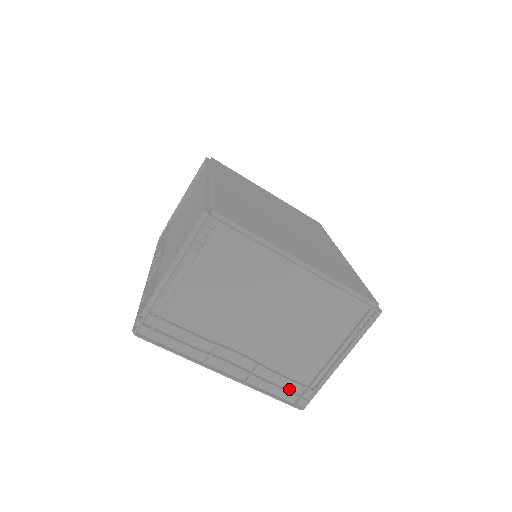
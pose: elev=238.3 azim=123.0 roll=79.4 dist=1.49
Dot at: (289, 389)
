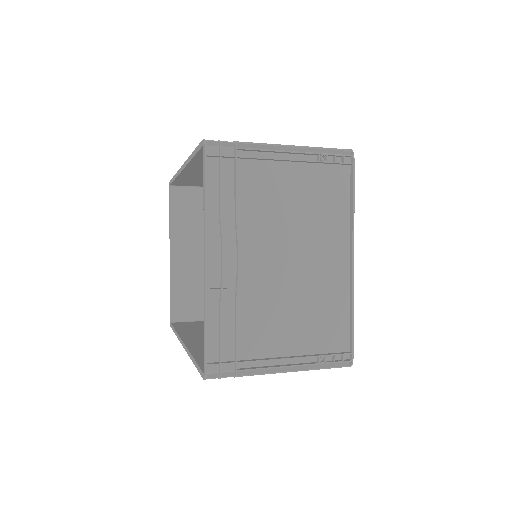
Dot at: (221, 344)
